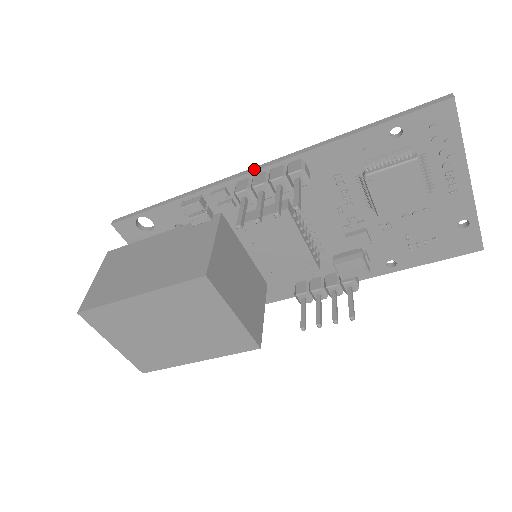
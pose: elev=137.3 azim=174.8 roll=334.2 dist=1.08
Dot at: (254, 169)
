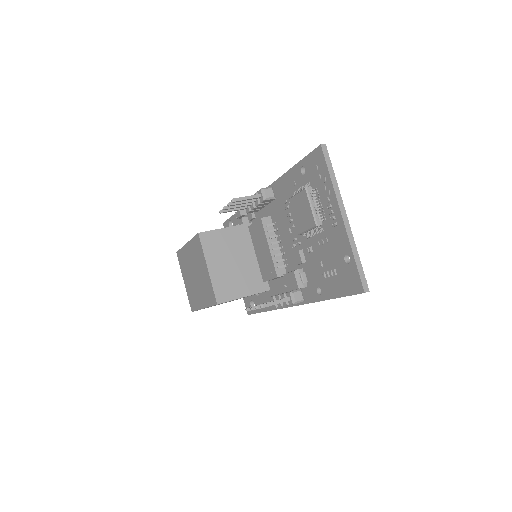
Dot at: occluded
